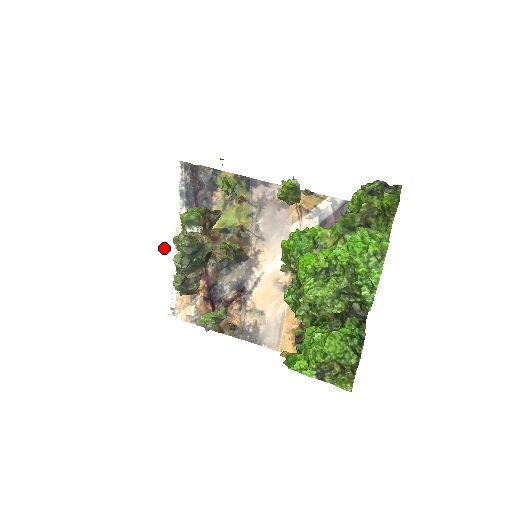
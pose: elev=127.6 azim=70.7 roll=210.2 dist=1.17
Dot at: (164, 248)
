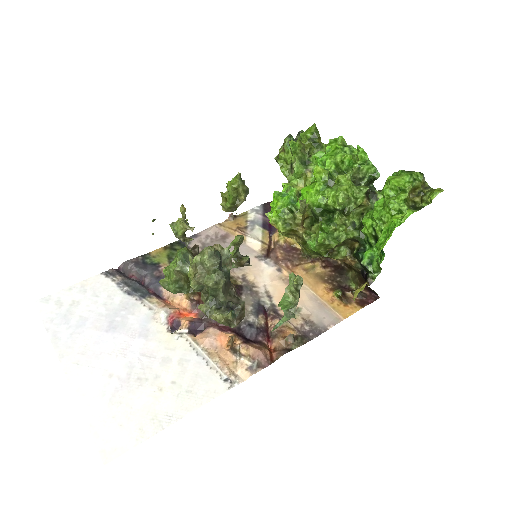
Dot at: (160, 343)
